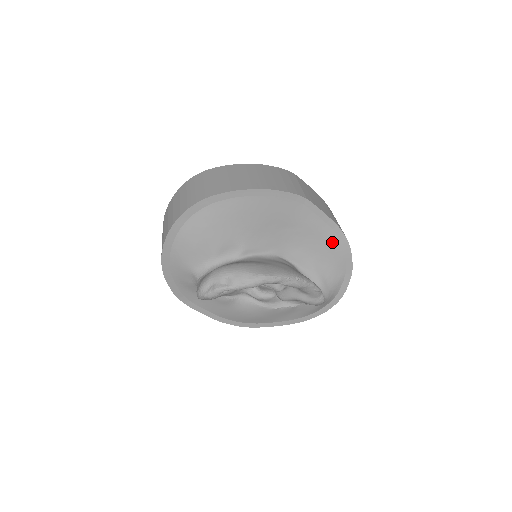
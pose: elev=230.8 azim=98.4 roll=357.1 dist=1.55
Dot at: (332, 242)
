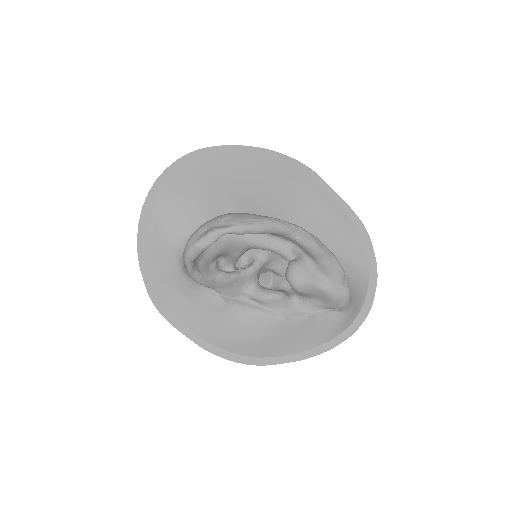
Dot at: (347, 228)
